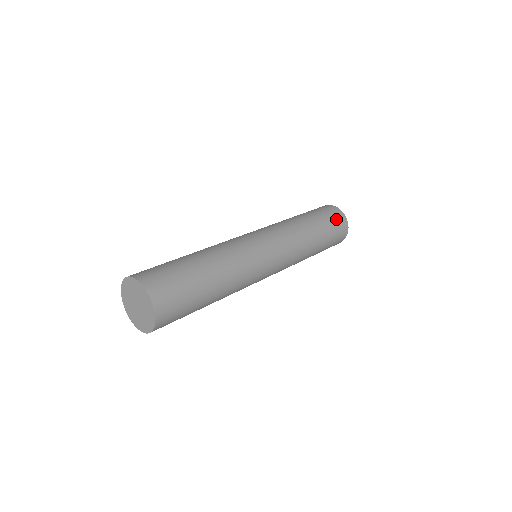
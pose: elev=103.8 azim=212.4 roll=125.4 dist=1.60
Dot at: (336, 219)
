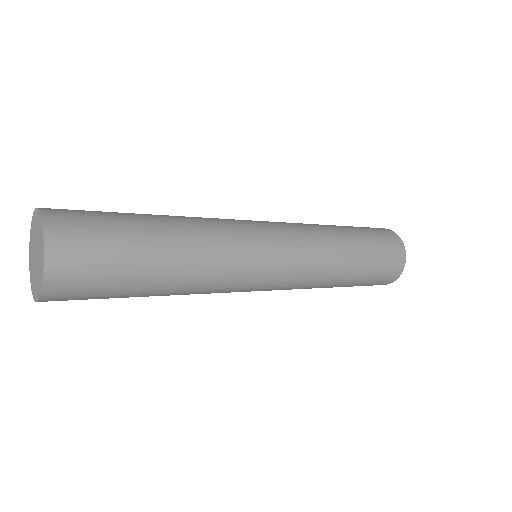
Dot at: (382, 280)
